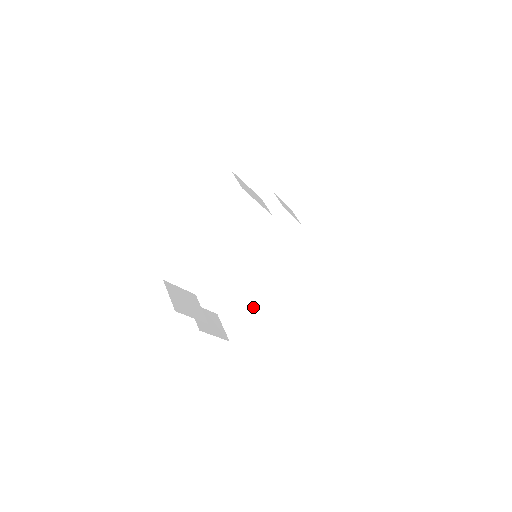
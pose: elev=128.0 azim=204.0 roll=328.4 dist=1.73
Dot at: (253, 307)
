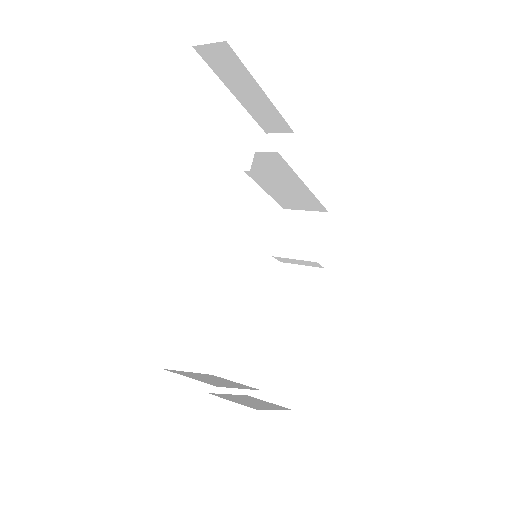
Dot at: (285, 346)
